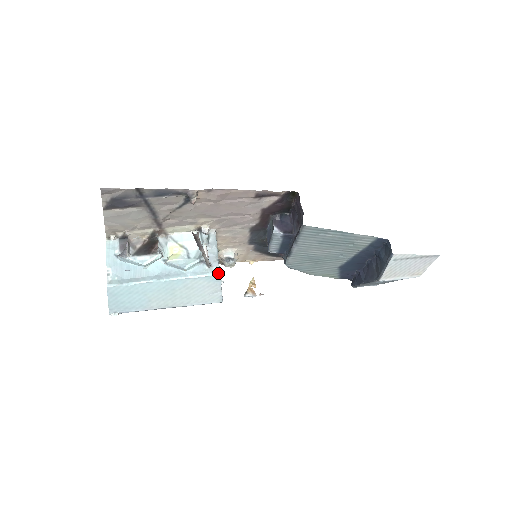
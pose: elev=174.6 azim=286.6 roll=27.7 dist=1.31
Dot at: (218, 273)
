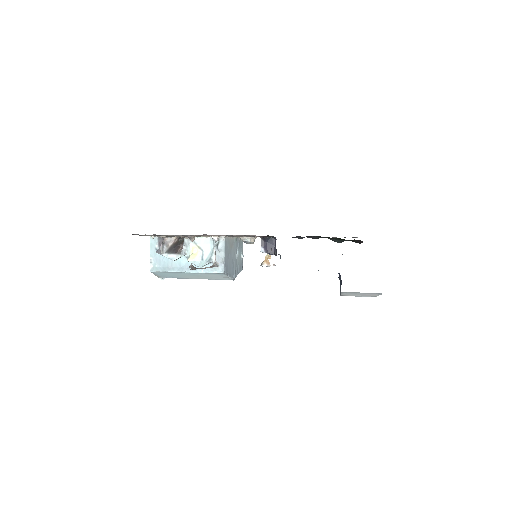
Dot at: (222, 272)
